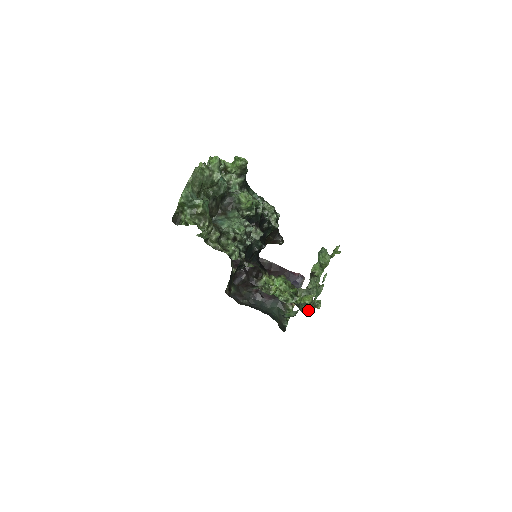
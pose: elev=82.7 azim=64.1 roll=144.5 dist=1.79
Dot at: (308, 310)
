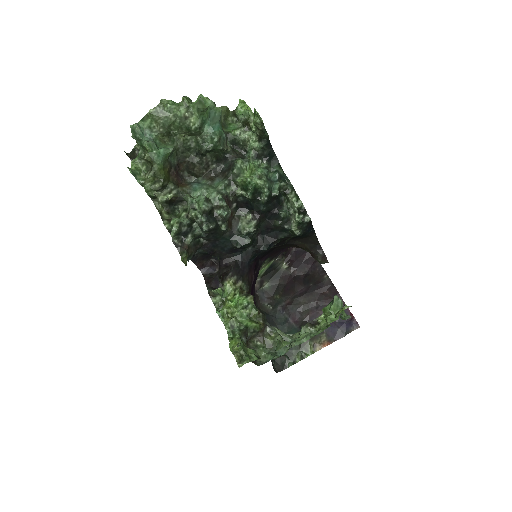
Dot at: (265, 362)
